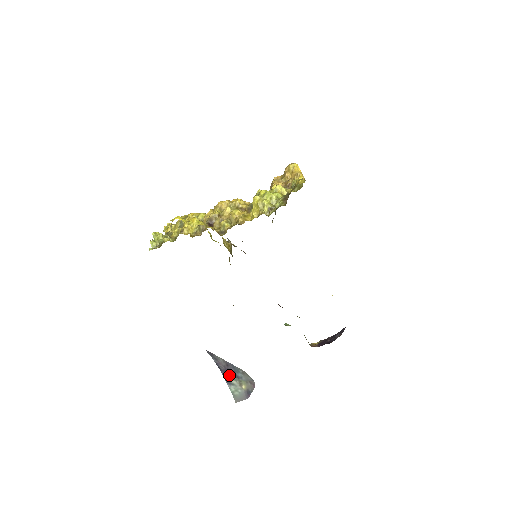
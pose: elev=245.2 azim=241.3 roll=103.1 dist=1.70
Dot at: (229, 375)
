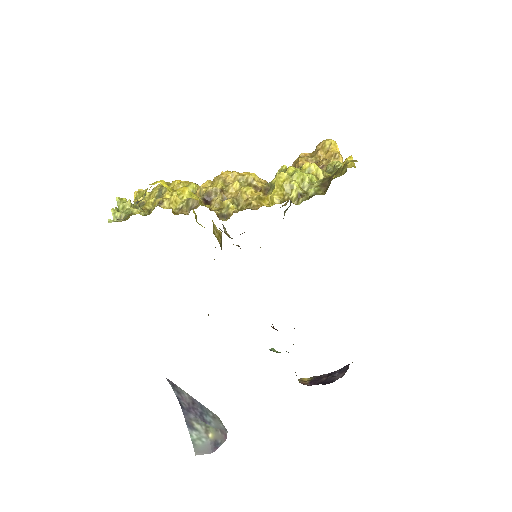
Dot at: (193, 416)
